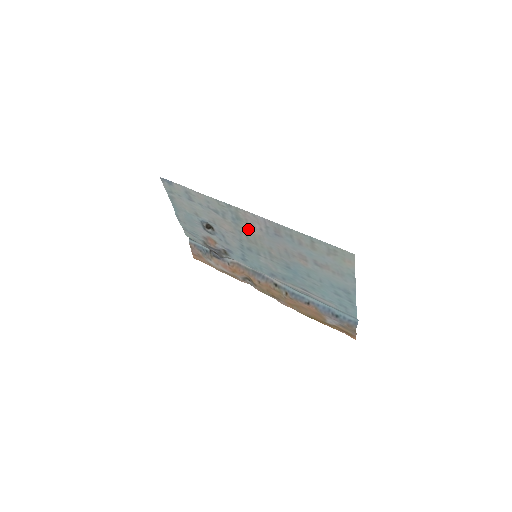
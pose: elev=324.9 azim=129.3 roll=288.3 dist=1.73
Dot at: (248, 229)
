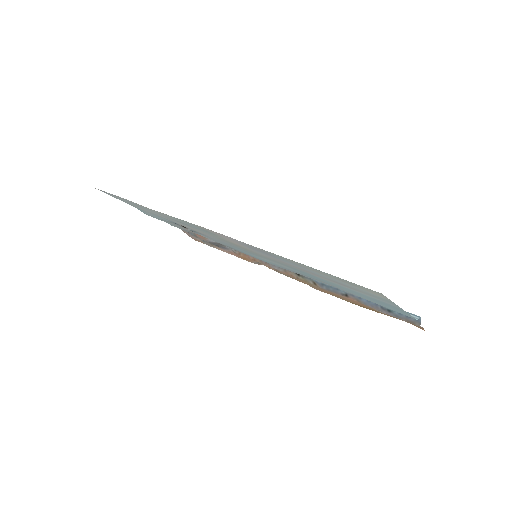
Dot at: (226, 240)
